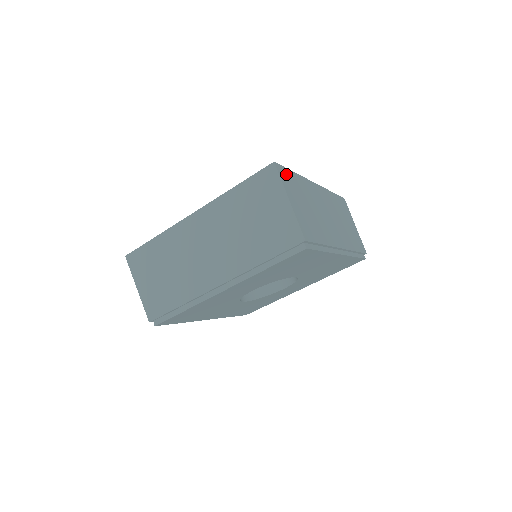
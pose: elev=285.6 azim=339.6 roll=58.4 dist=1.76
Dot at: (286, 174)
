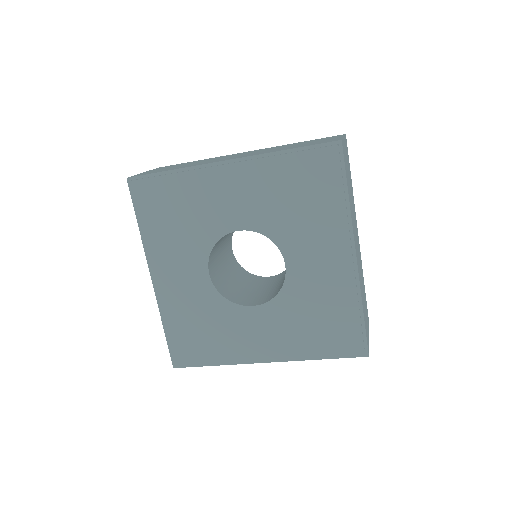
Dot at: occluded
